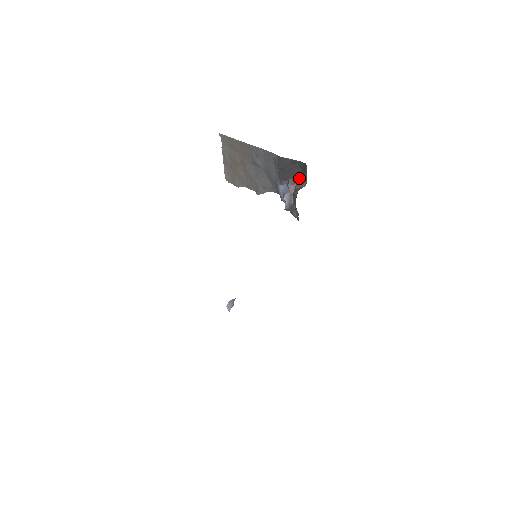
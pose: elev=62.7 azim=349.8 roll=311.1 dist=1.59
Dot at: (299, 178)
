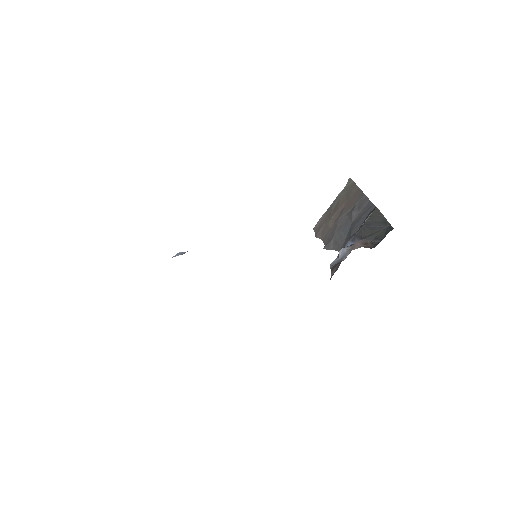
Dot at: (374, 243)
